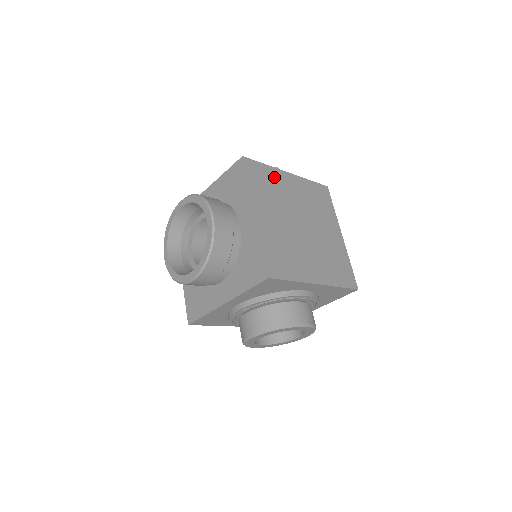
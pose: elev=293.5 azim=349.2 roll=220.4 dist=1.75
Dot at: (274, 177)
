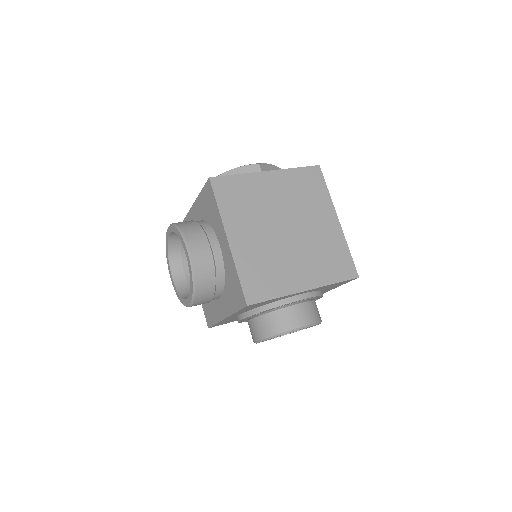
Dot at: (249, 185)
